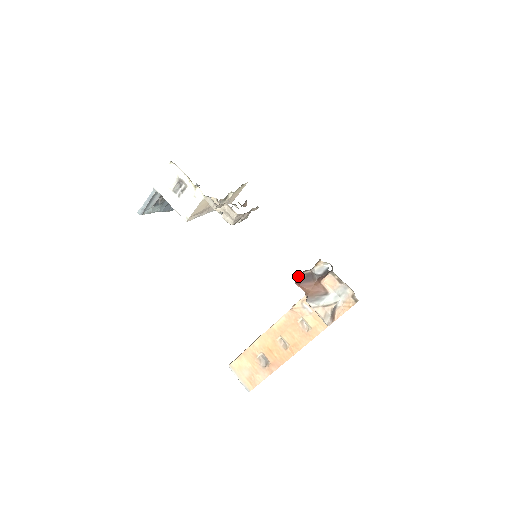
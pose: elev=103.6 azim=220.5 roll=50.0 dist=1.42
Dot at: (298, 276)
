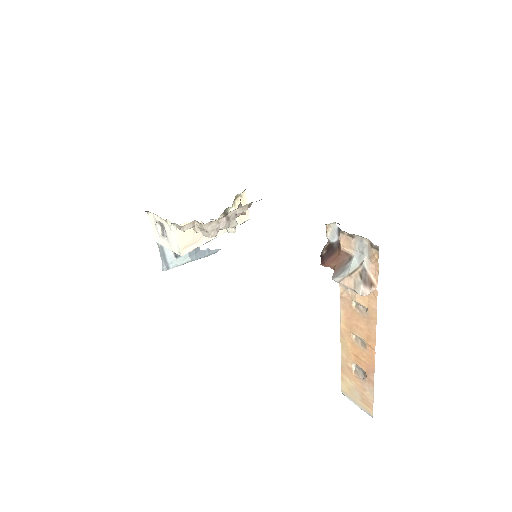
Dot at: (321, 255)
